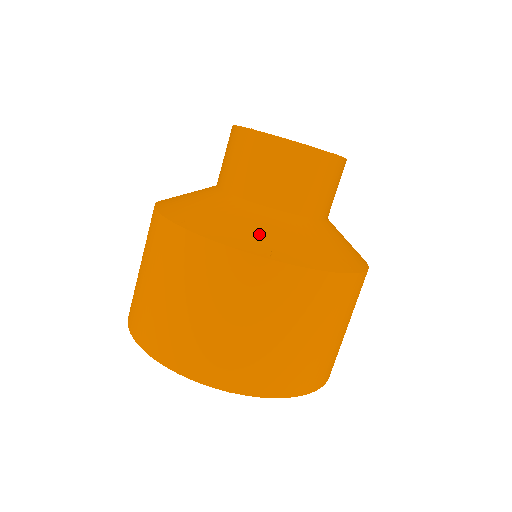
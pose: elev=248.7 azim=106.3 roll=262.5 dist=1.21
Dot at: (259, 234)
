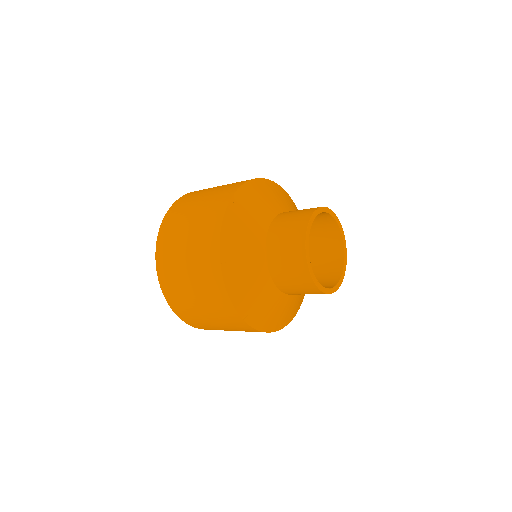
Dot at: (252, 301)
